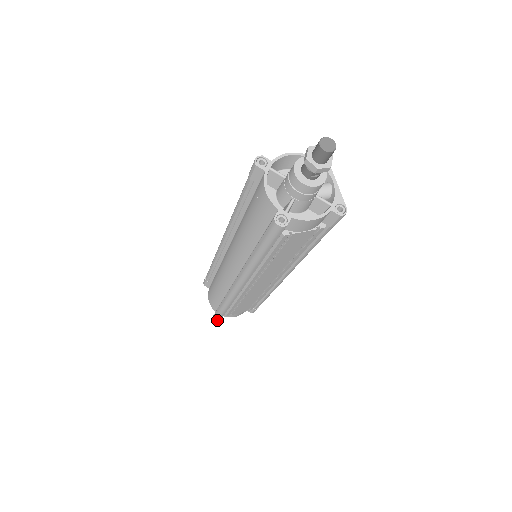
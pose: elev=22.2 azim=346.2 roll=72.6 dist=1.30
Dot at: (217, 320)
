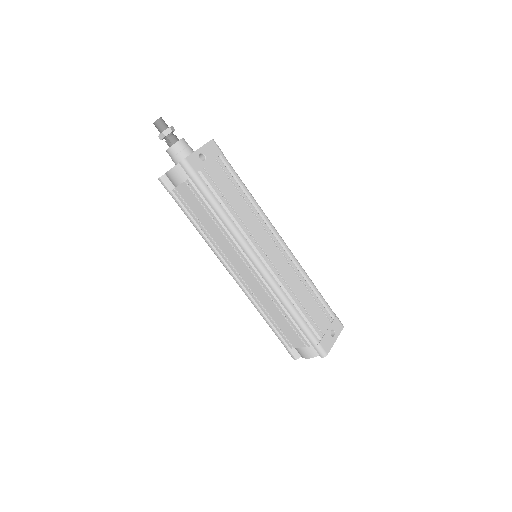
Dot at: (291, 356)
